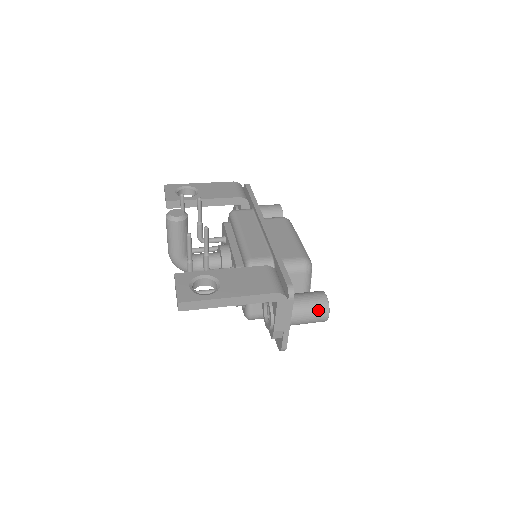
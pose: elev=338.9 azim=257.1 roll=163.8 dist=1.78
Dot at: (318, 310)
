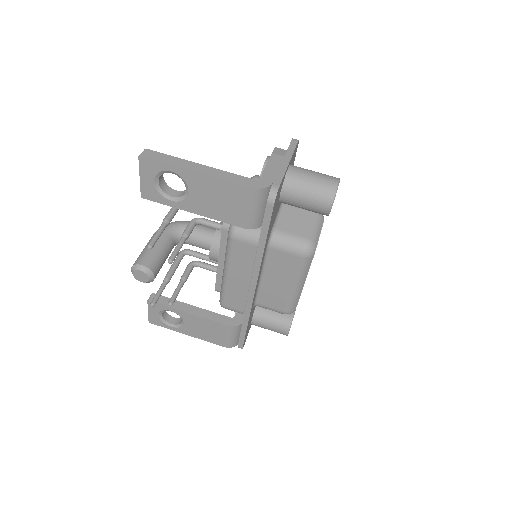
Dot at: occluded
